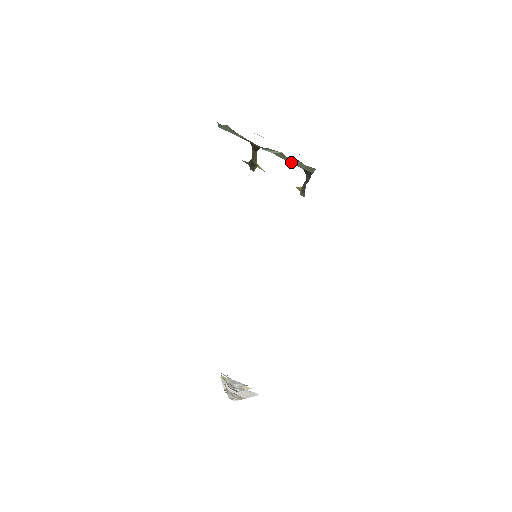
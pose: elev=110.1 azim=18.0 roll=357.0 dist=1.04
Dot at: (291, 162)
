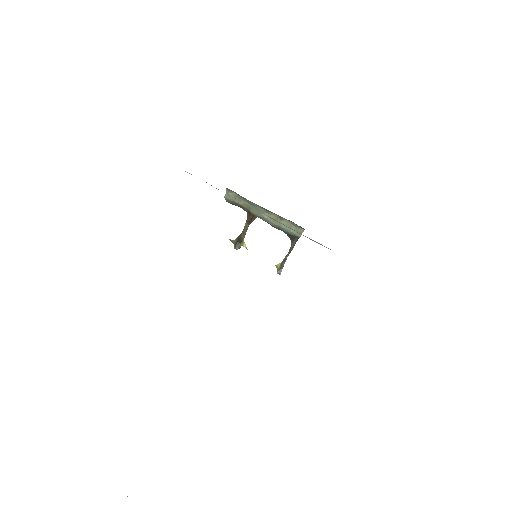
Dot at: (283, 226)
